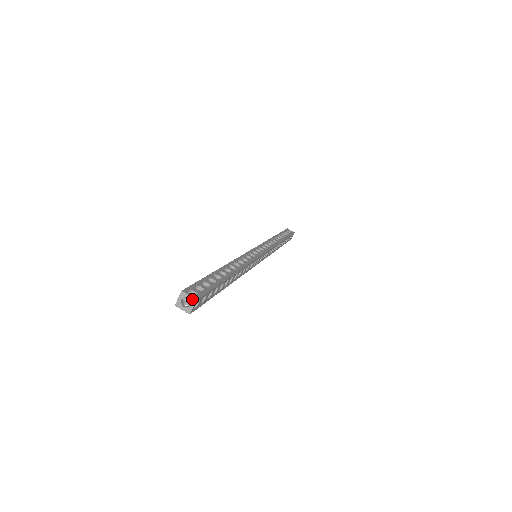
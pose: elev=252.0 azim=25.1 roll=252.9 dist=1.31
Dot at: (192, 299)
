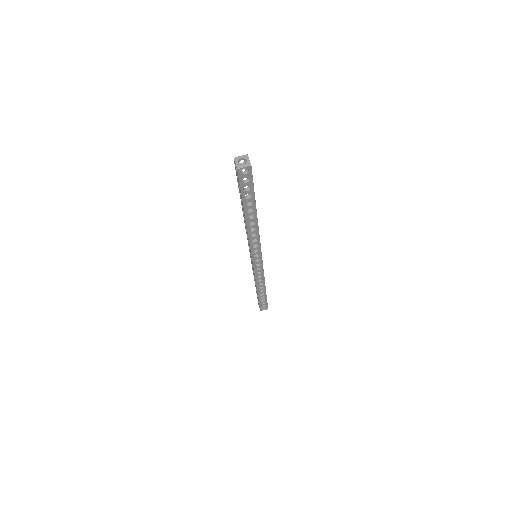
Dot at: (244, 156)
